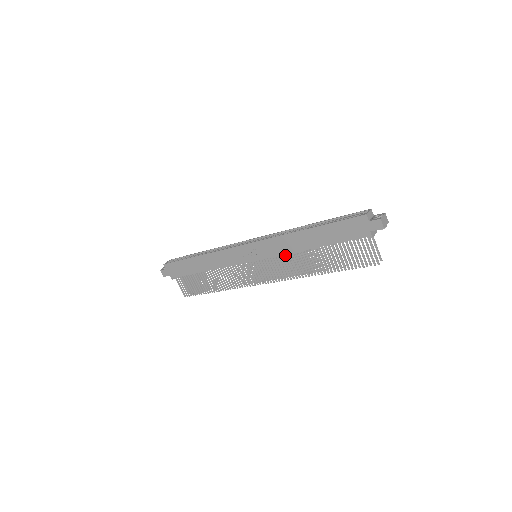
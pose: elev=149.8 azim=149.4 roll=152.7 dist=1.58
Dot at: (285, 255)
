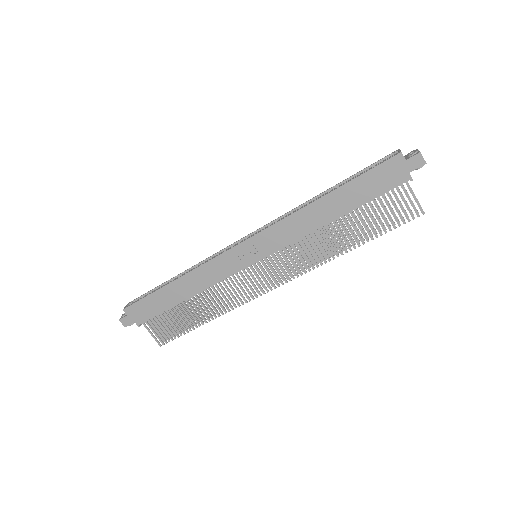
Dot at: (295, 243)
